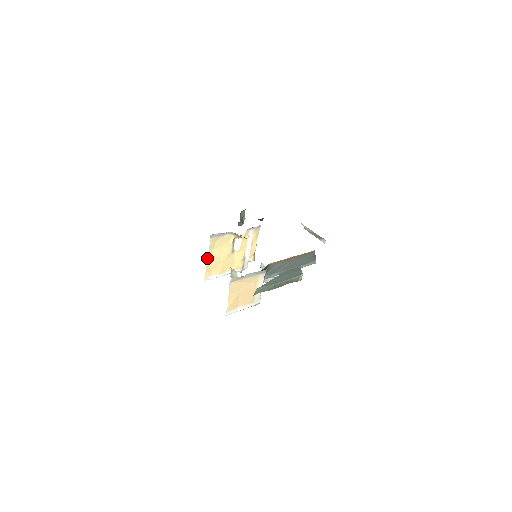
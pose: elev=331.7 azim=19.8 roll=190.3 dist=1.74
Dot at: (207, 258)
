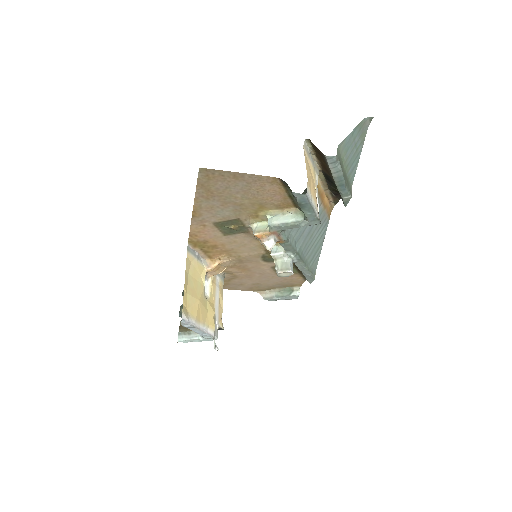
Dot at: occluded
